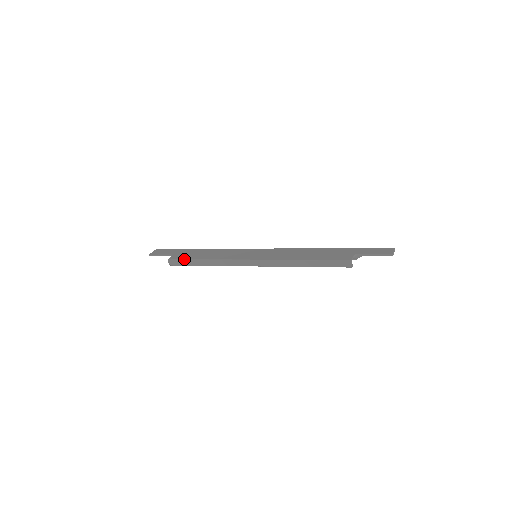
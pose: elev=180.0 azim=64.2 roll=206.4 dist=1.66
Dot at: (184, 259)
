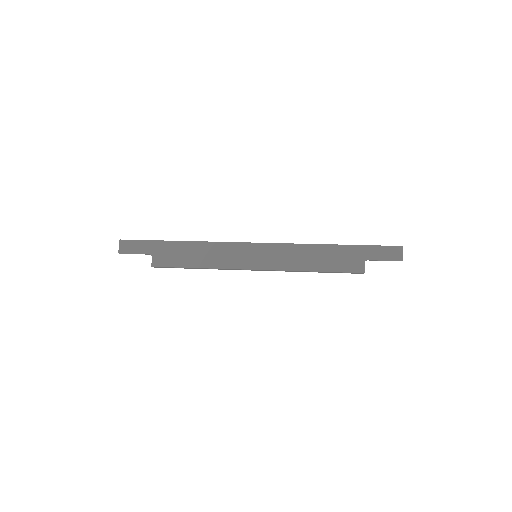
Dot at: (173, 267)
